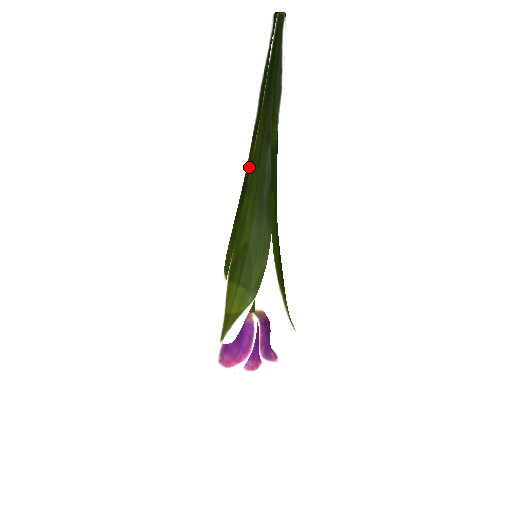
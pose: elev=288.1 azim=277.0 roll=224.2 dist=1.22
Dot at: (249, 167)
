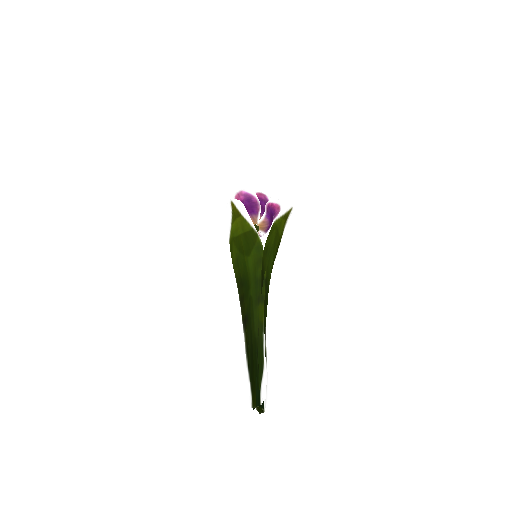
Dot at: (241, 301)
